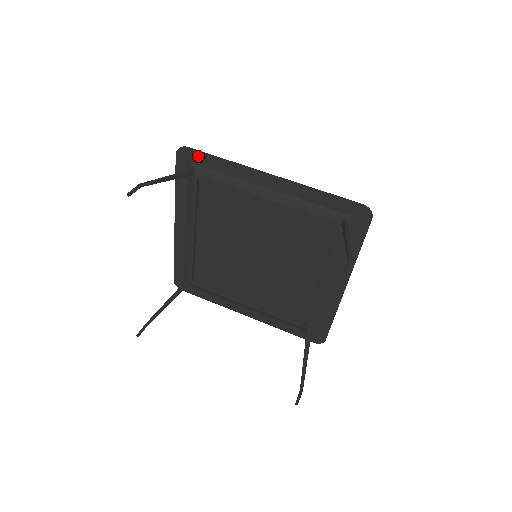
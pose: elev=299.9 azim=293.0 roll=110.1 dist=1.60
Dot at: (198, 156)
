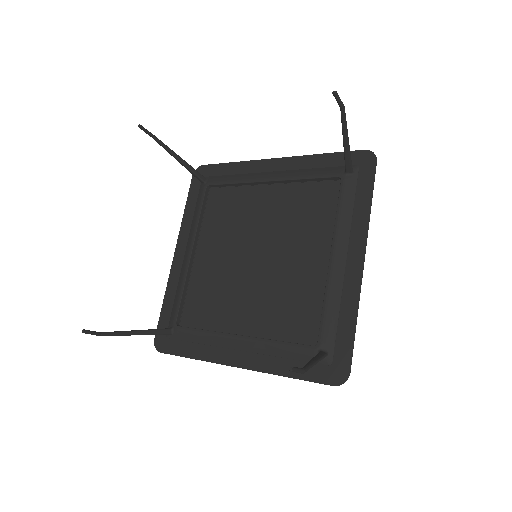
Dot at: (212, 169)
